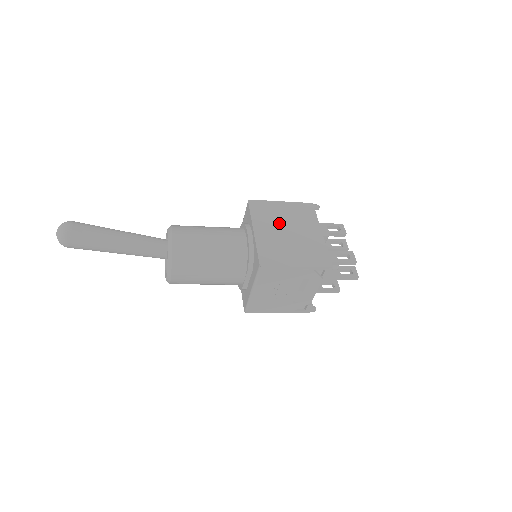
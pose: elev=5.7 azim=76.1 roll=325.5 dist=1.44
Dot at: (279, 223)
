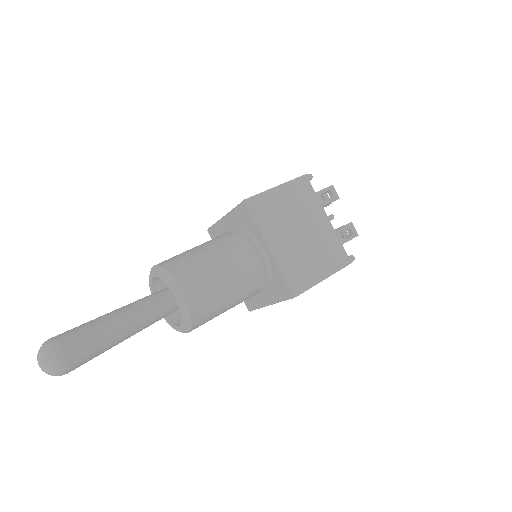
Dot at: (287, 224)
